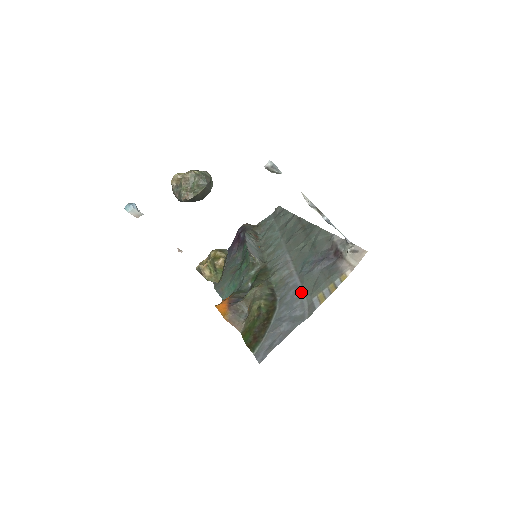
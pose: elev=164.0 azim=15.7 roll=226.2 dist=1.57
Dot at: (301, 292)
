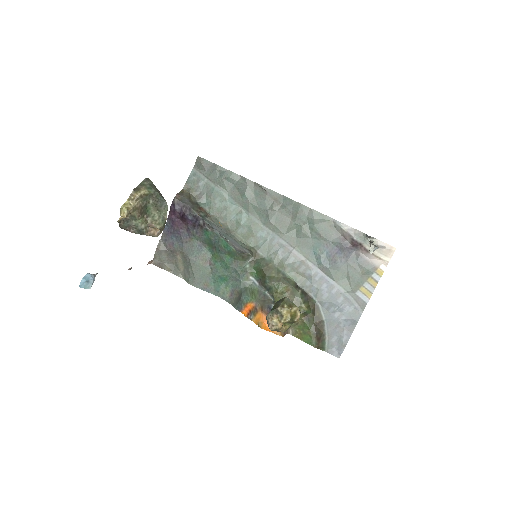
Dot at: (337, 287)
